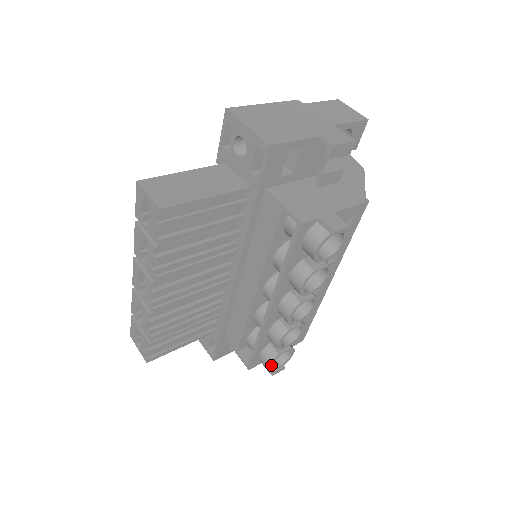
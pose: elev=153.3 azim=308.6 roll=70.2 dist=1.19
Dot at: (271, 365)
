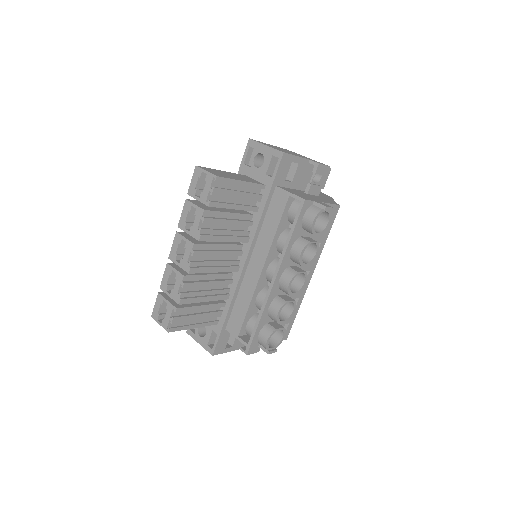
Dot at: occluded
